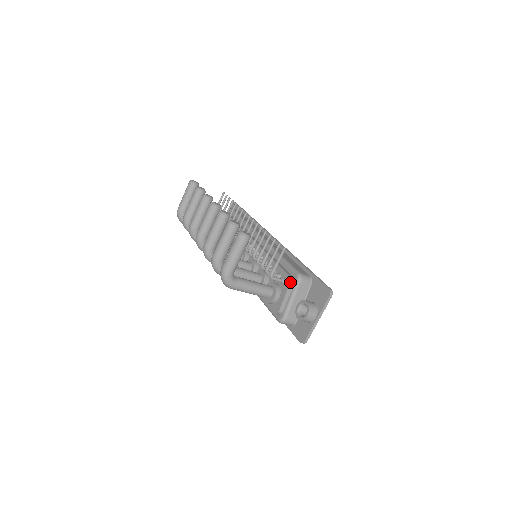
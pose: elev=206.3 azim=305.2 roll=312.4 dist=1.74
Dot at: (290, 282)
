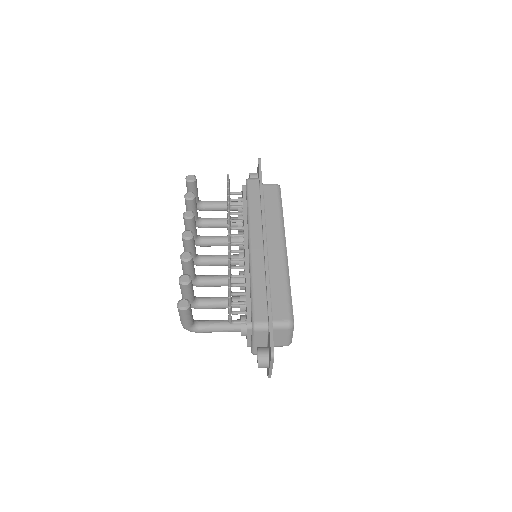
Dot at: (247, 329)
